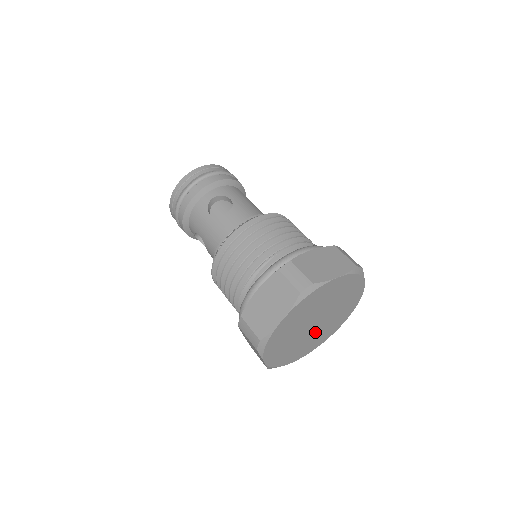
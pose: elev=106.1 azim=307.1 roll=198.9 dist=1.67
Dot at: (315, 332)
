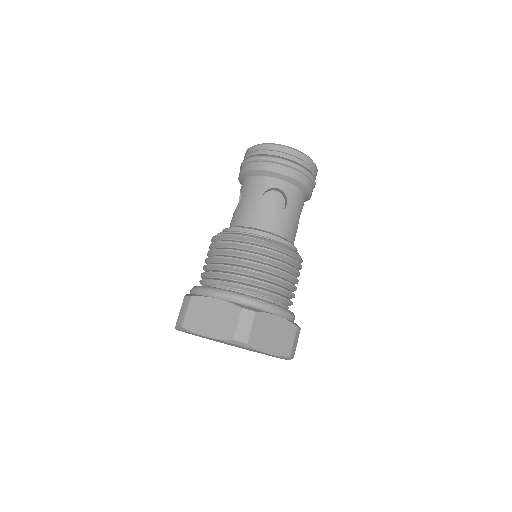
Dot at: occluded
